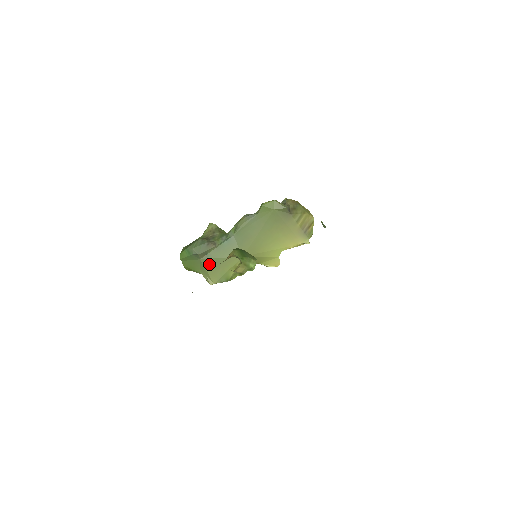
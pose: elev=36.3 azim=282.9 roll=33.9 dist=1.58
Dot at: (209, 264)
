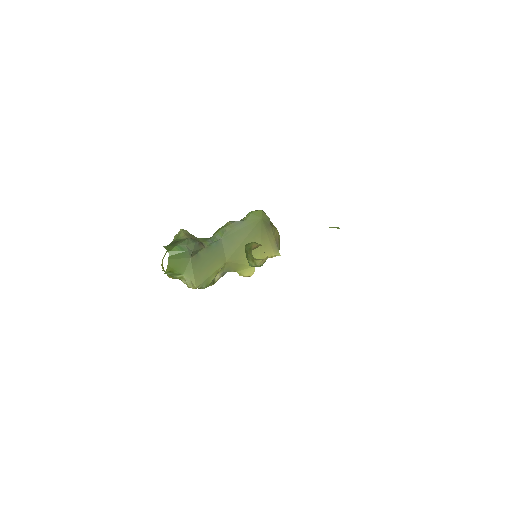
Dot at: (197, 265)
